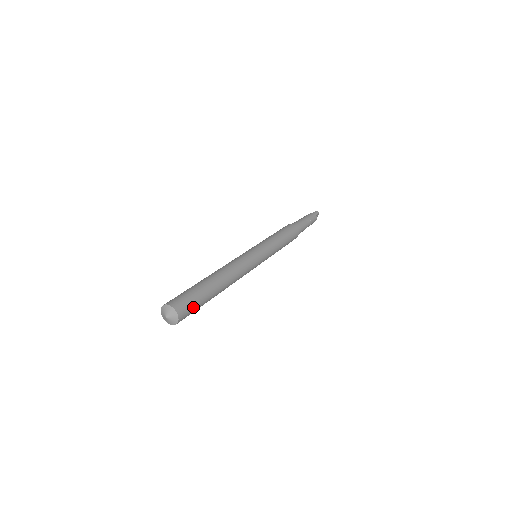
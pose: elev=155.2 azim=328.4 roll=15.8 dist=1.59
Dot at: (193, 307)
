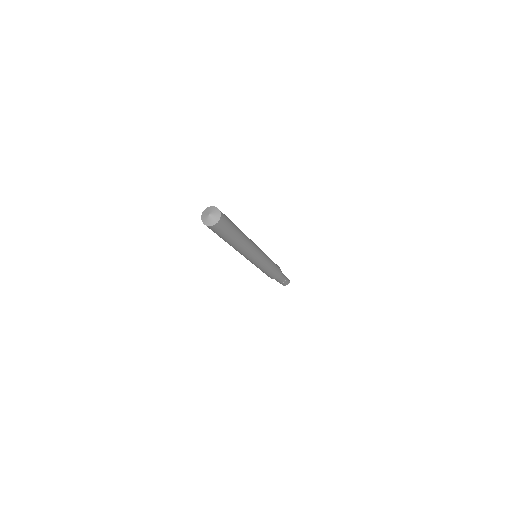
Dot at: (227, 227)
